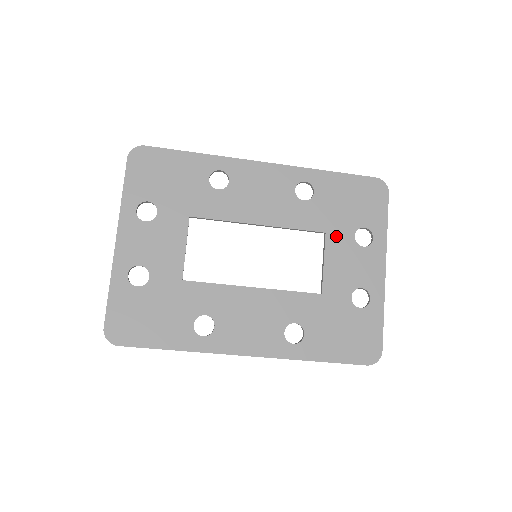
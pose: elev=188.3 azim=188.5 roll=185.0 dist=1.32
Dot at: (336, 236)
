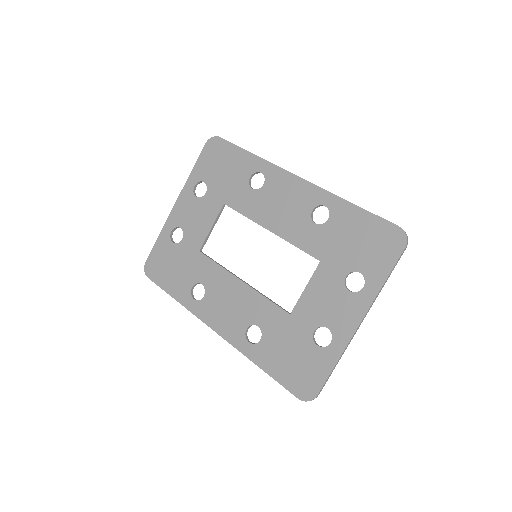
Dot at: (328, 269)
